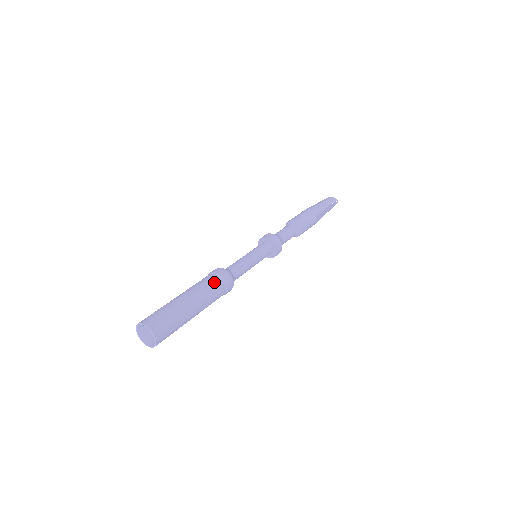
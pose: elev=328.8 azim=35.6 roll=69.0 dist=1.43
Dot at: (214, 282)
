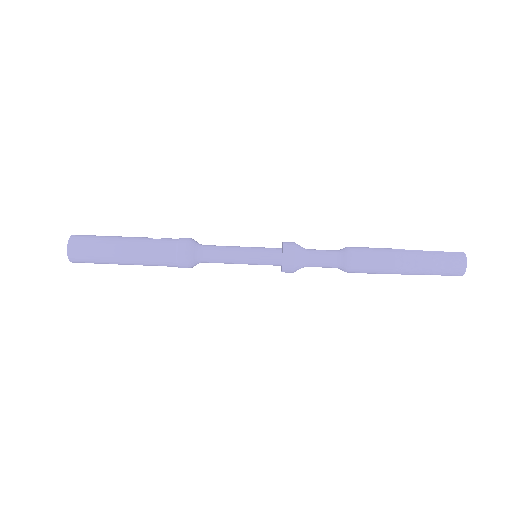
Dot at: (165, 264)
